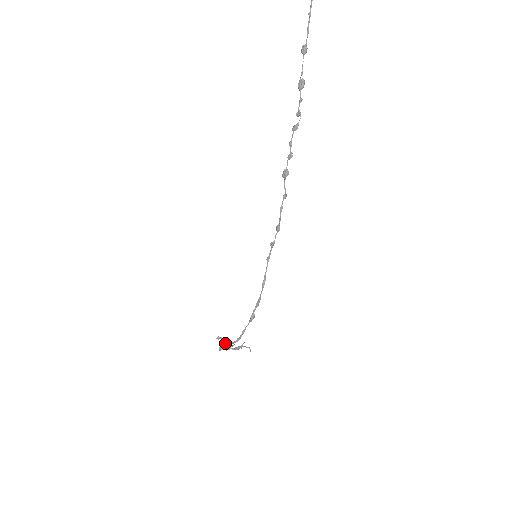
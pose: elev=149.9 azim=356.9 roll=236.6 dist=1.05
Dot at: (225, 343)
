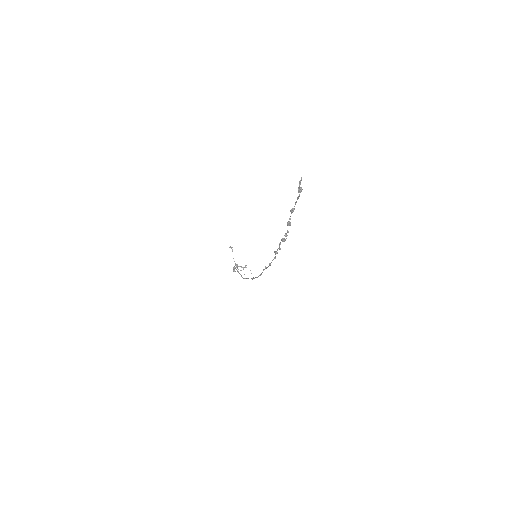
Dot at: (236, 265)
